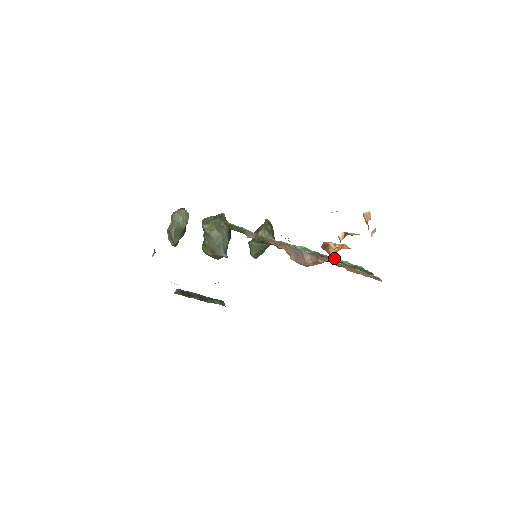
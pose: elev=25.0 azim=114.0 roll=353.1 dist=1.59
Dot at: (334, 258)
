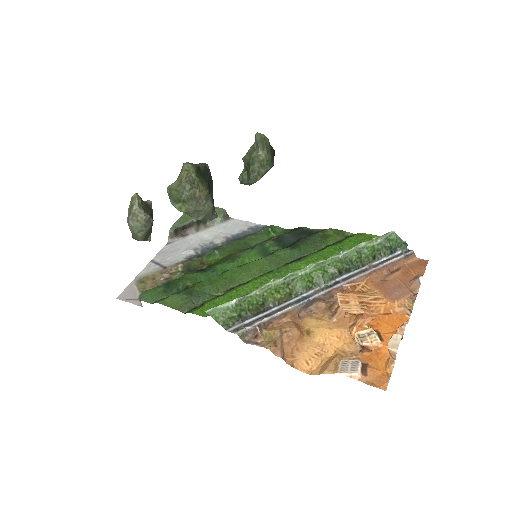
Dot at: (356, 256)
